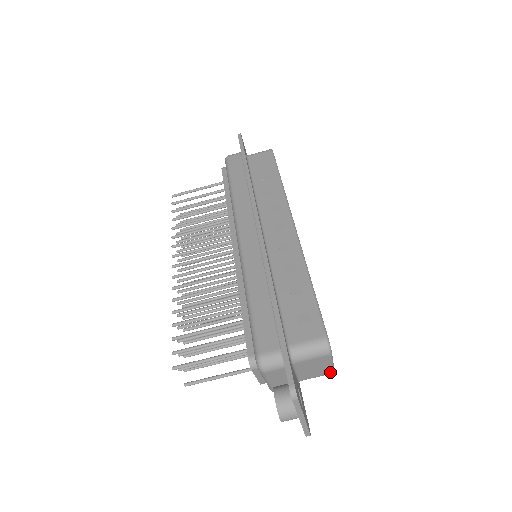
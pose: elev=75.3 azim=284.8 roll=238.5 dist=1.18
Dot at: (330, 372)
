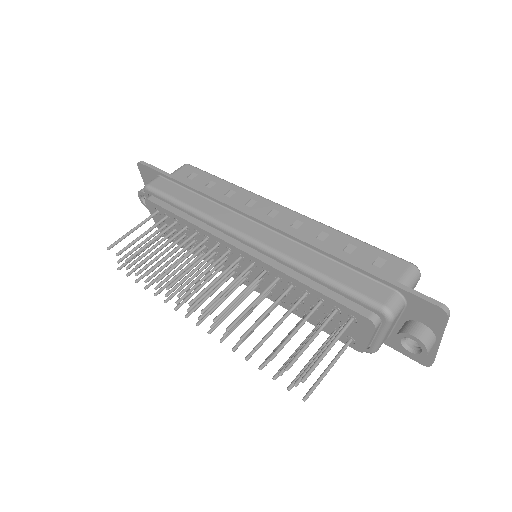
Dot at: occluded
